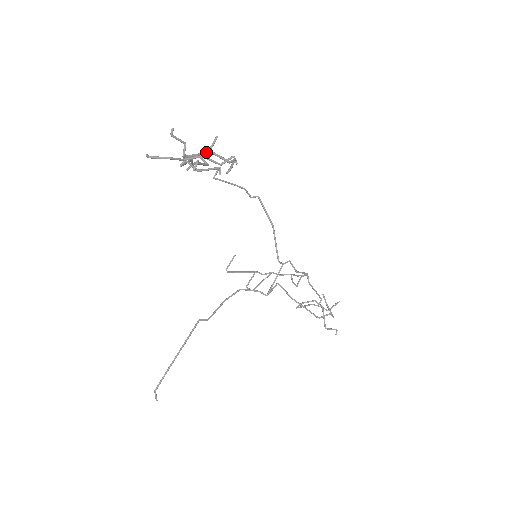
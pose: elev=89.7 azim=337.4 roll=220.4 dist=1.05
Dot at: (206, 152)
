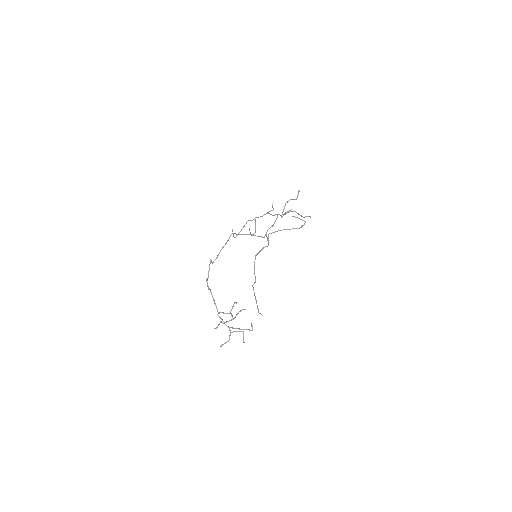
Dot at: occluded
